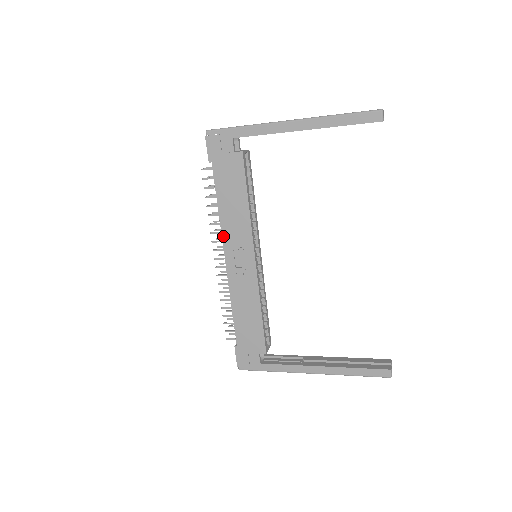
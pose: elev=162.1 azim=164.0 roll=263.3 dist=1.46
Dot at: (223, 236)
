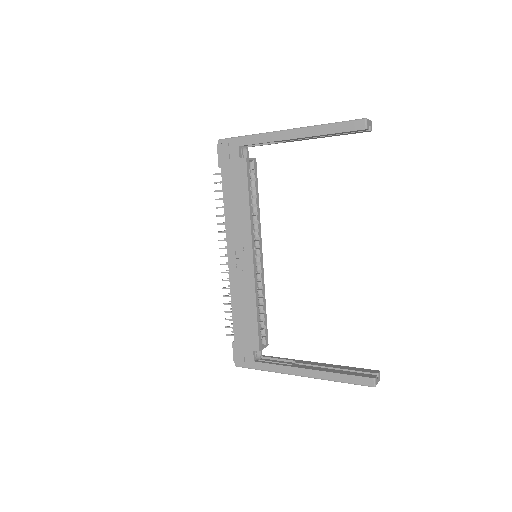
Dot at: (227, 235)
